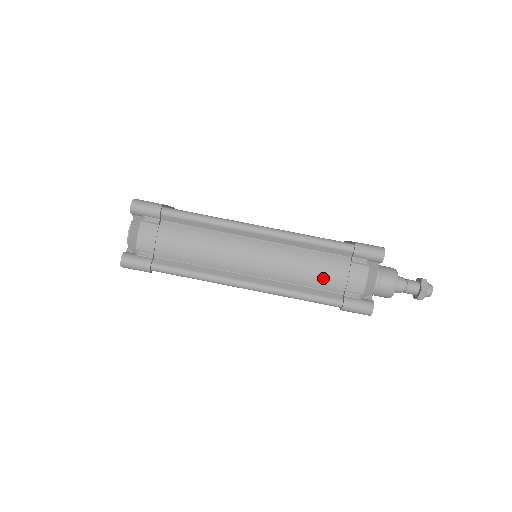
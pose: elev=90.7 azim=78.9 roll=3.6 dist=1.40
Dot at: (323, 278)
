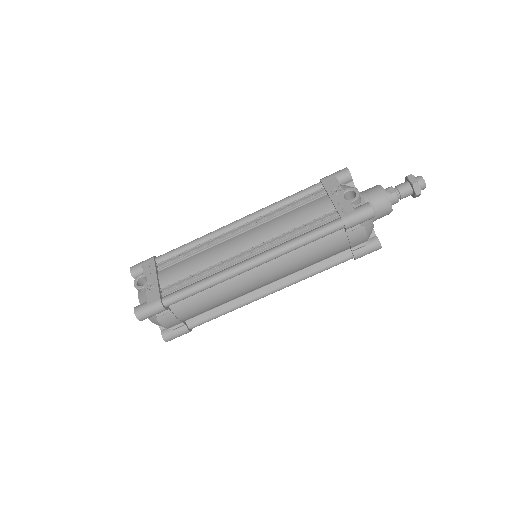
Dot at: (328, 255)
